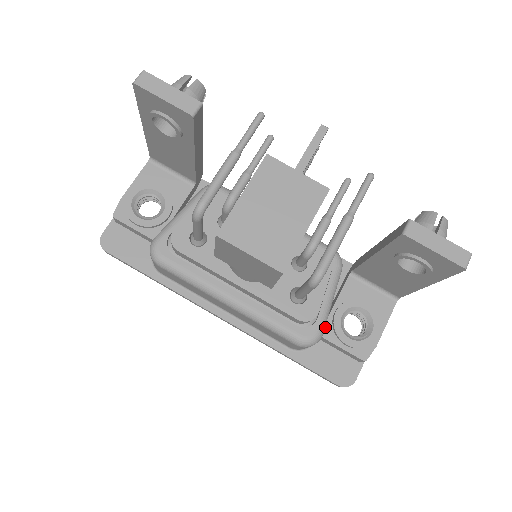
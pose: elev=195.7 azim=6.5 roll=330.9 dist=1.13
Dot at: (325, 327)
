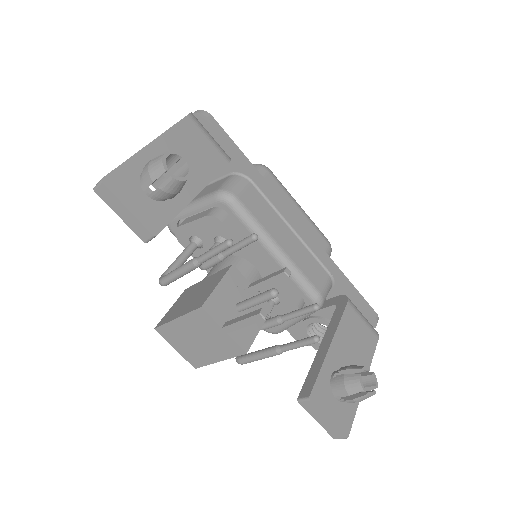
Dot at: occluded
